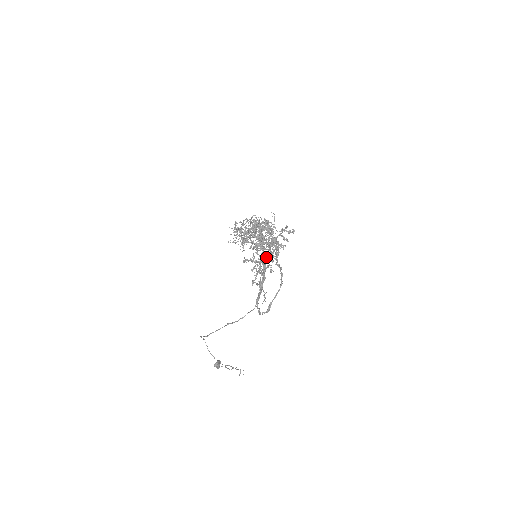
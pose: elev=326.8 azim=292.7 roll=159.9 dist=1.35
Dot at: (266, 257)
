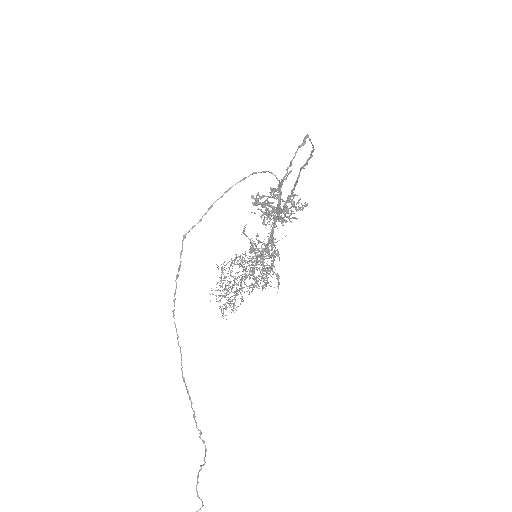
Dot at: occluded
